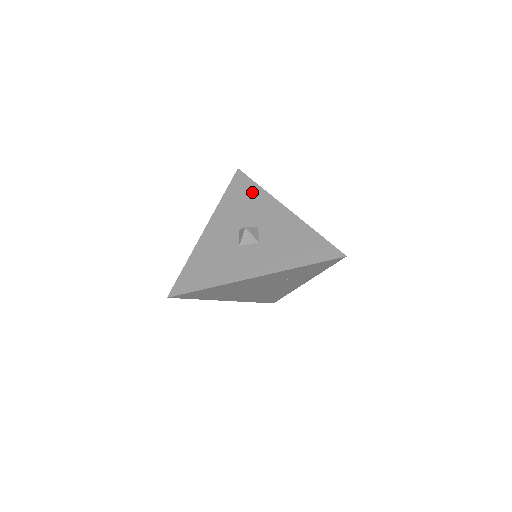
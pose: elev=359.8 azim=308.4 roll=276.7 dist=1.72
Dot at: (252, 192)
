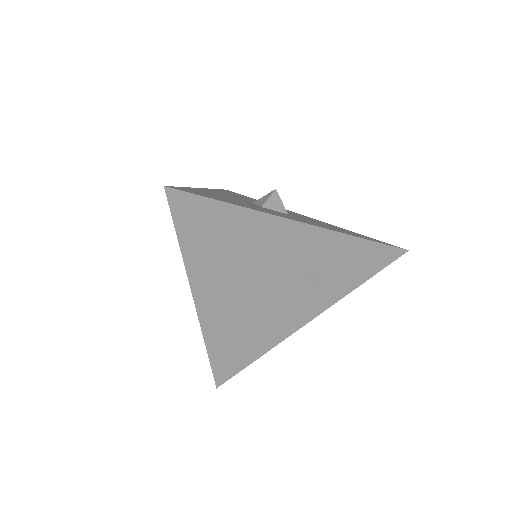
Dot at: occluded
